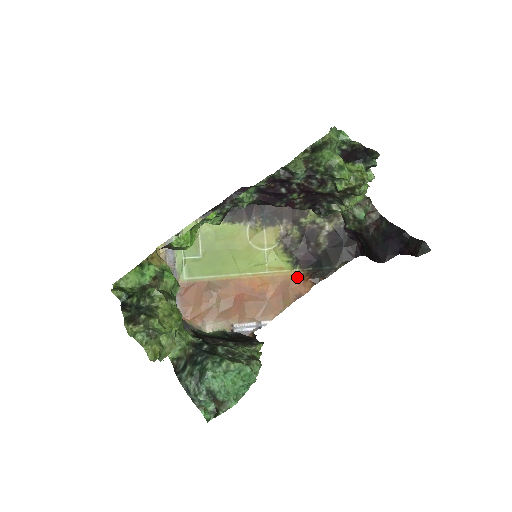
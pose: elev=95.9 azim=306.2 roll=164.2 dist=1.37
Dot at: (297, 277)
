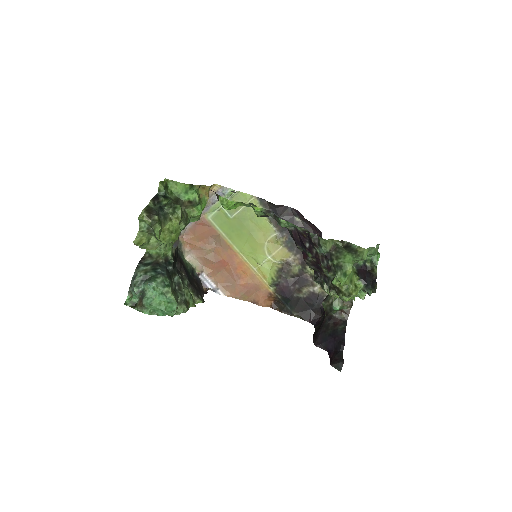
Dot at: (267, 292)
